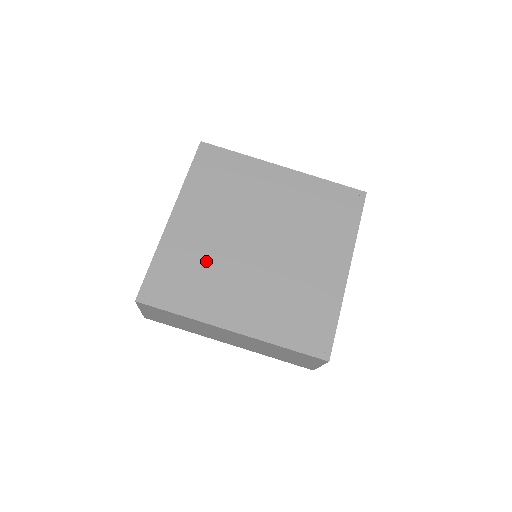
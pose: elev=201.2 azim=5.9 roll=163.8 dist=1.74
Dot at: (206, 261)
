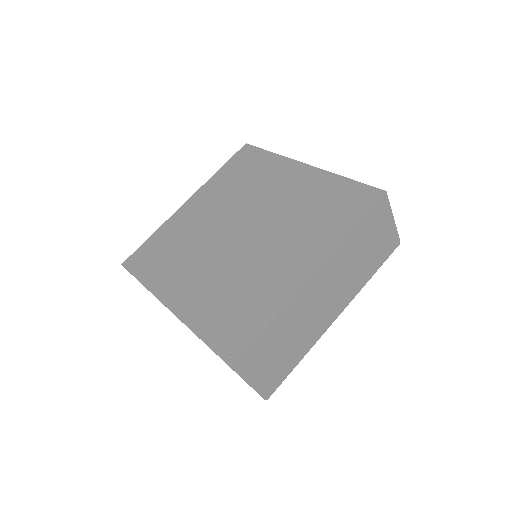
Dot at: (229, 283)
